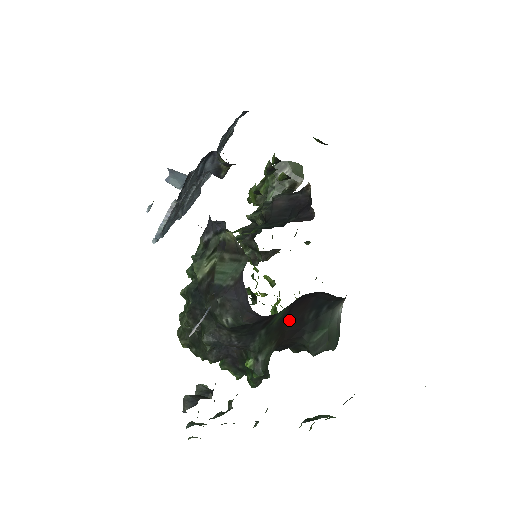
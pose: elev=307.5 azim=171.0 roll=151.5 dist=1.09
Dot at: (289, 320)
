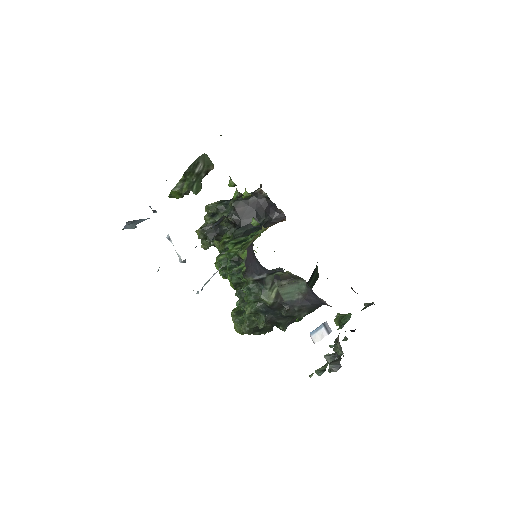
Dot at: occluded
